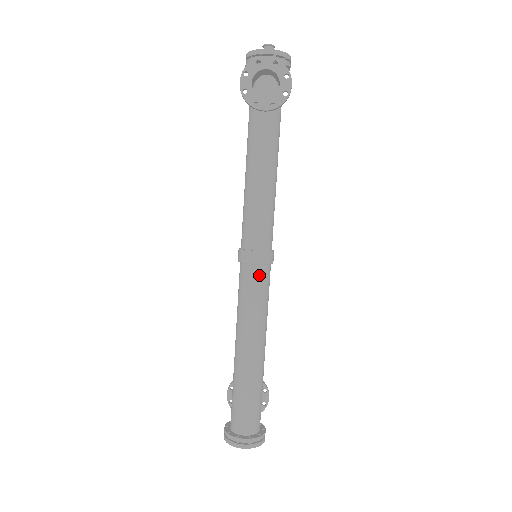
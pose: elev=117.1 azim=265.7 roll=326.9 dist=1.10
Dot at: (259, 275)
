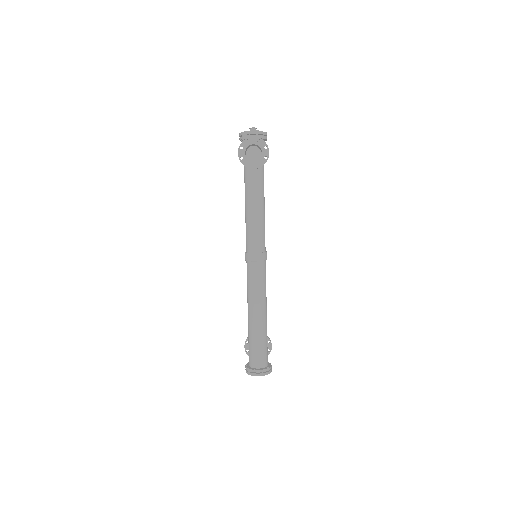
Dot at: (259, 268)
